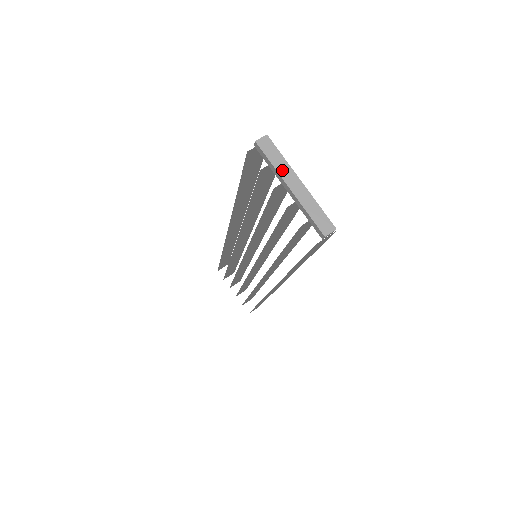
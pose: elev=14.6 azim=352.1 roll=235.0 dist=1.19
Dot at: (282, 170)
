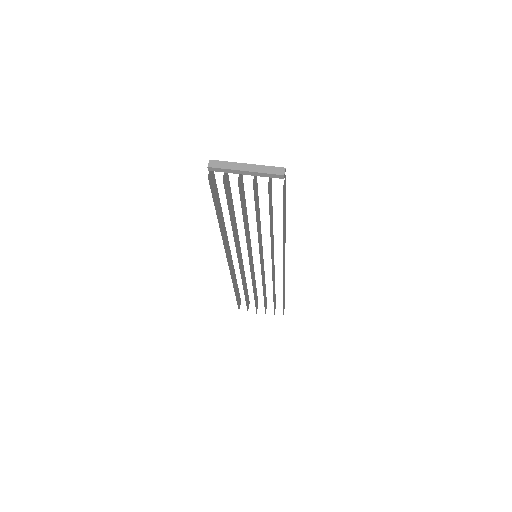
Dot at: (233, 167)
